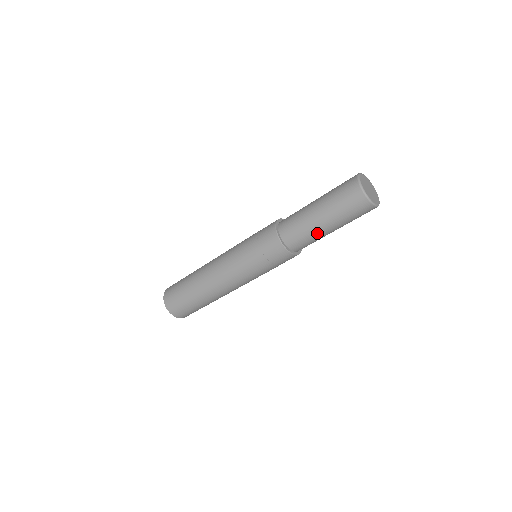
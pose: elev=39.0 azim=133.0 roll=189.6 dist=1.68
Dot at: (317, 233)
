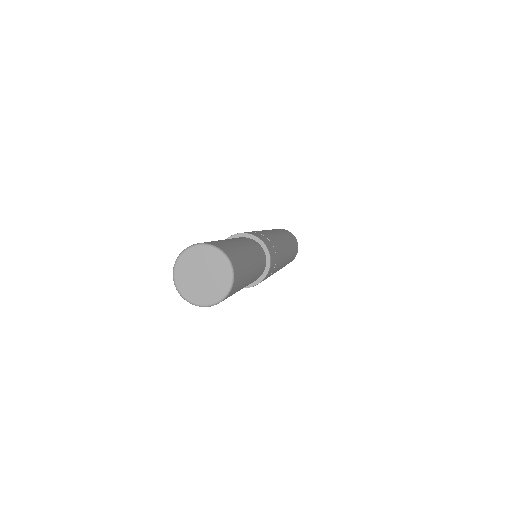
Dot at: occluded
